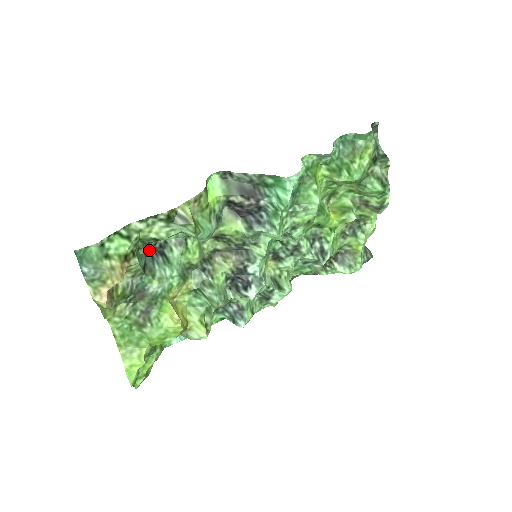
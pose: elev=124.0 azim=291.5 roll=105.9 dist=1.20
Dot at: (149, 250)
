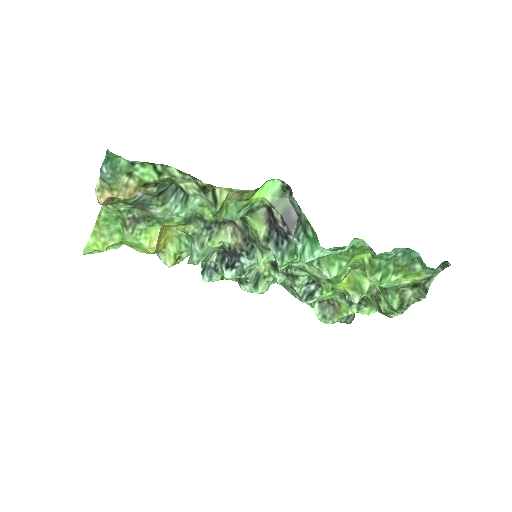
Dot at: occluded
